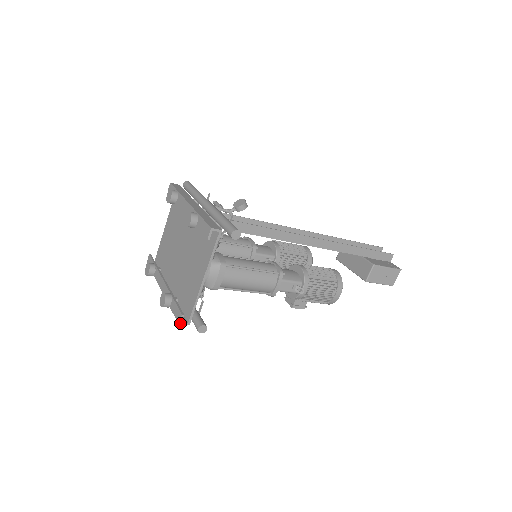
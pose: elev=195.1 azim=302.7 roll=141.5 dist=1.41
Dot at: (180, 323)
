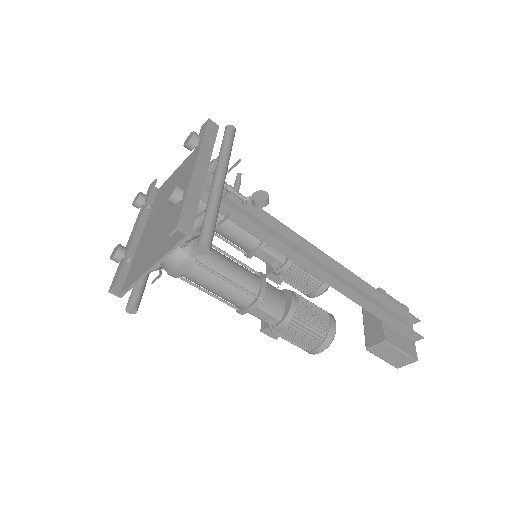
Dot at: (110, 291)
